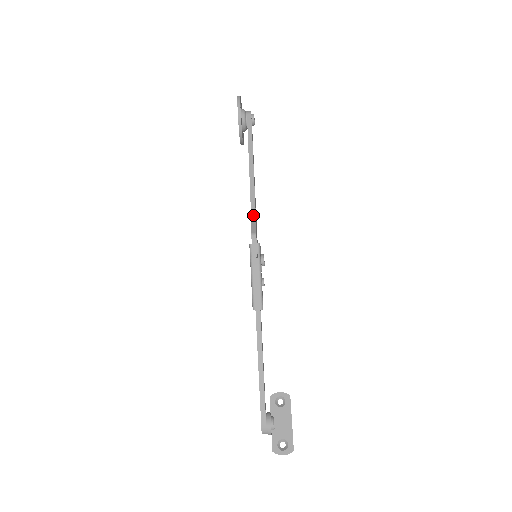
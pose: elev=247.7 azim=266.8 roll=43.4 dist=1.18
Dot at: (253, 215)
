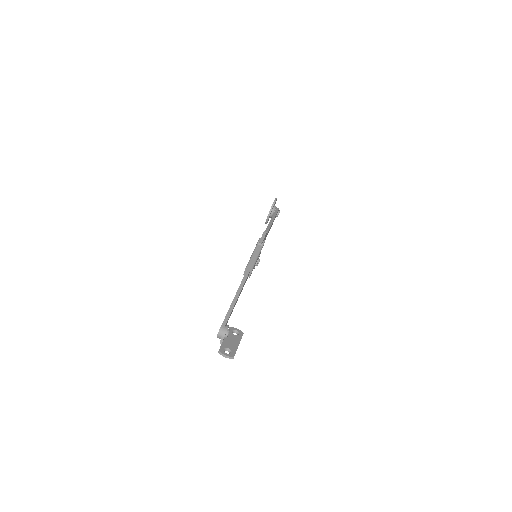
Dot at: occluded
